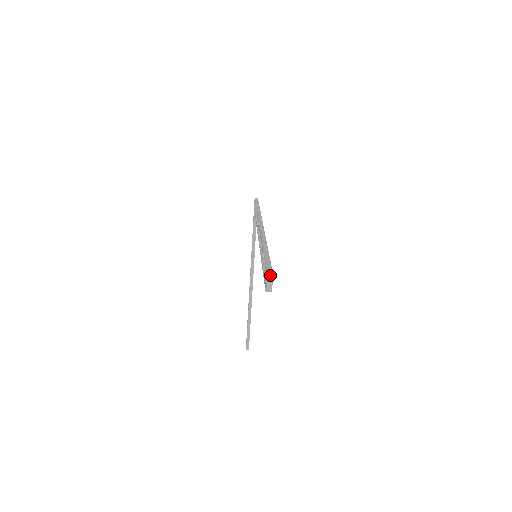
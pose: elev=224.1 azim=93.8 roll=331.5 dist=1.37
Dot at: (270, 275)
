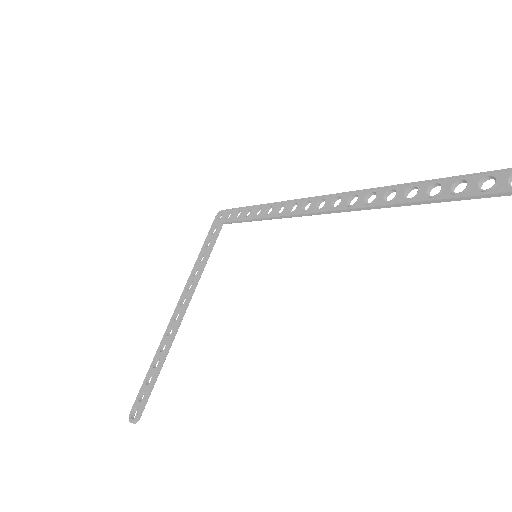
Dot at: out of frame
